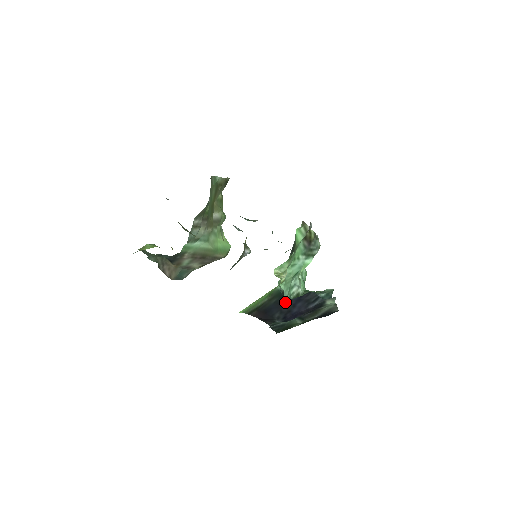
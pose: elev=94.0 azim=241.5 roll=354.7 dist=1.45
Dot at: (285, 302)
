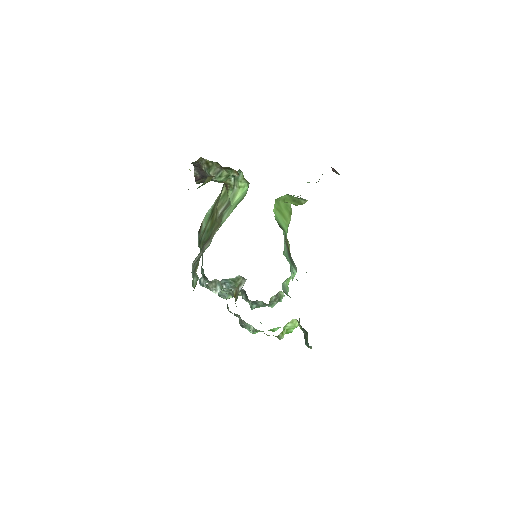
Dot at: occluded
